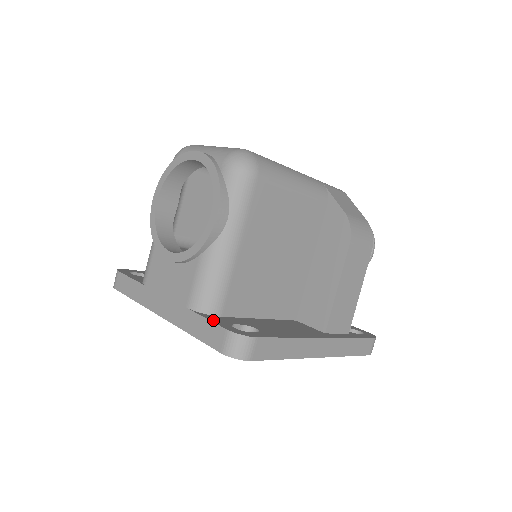
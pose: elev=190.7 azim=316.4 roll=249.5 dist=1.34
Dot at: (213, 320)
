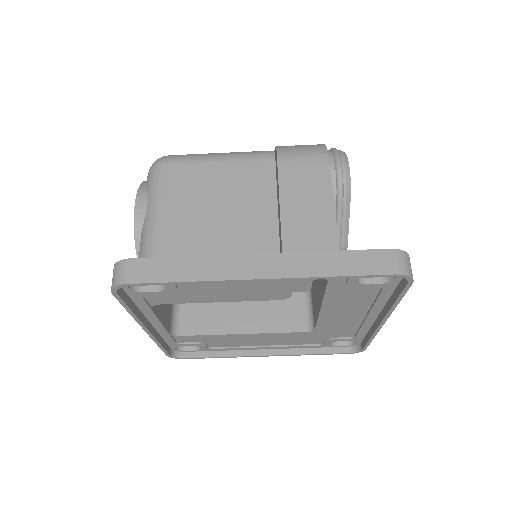
Dot at: occluded
